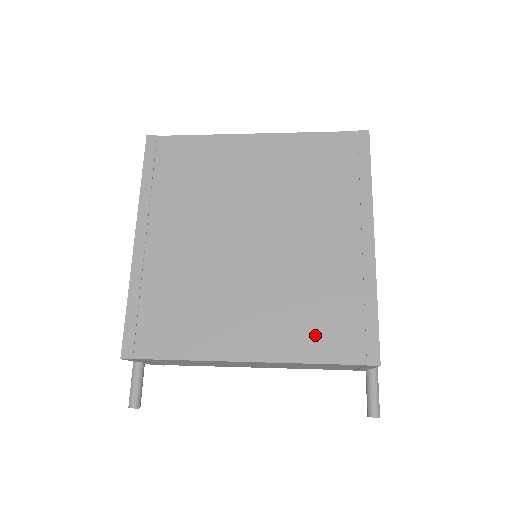
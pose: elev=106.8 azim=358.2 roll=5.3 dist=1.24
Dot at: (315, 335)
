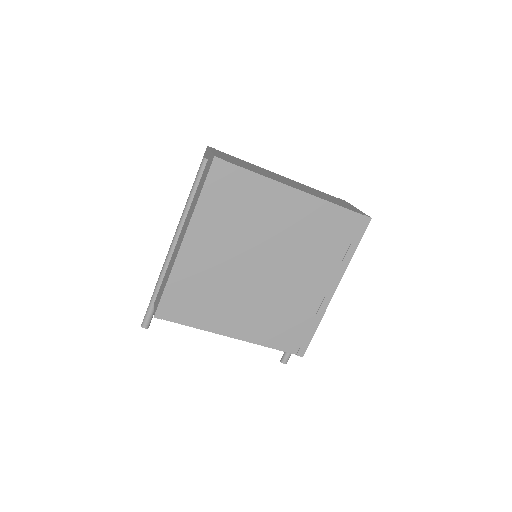
Dot at: (277, 334)
